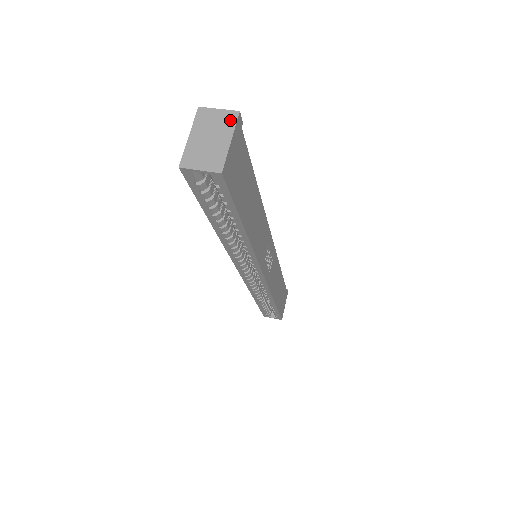
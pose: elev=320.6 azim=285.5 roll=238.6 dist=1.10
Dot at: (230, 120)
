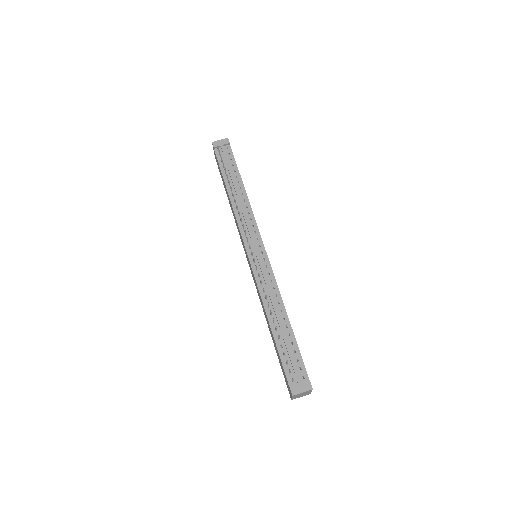
Dot at: (309, 391)
